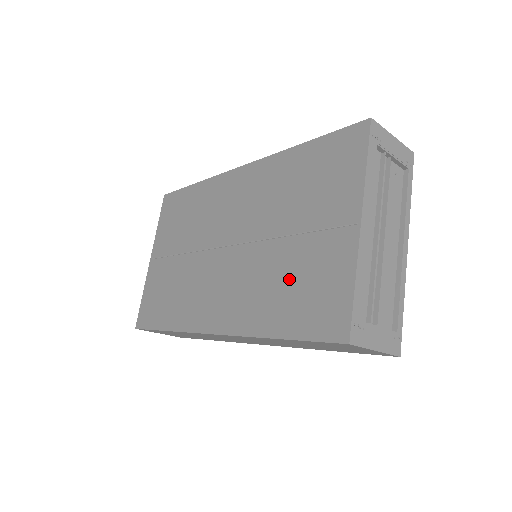
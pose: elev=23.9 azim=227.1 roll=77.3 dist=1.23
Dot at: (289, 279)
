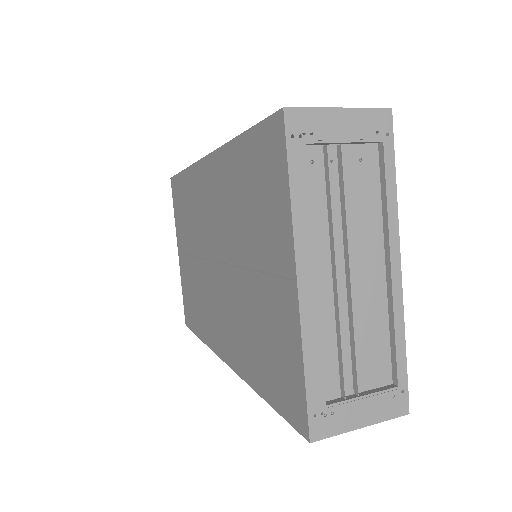
Dot at: (257, 328)
